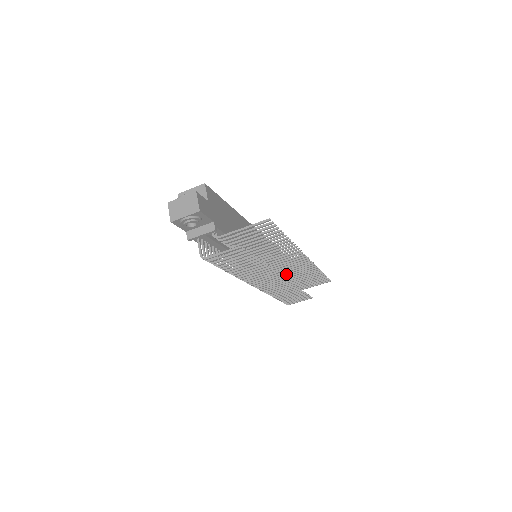
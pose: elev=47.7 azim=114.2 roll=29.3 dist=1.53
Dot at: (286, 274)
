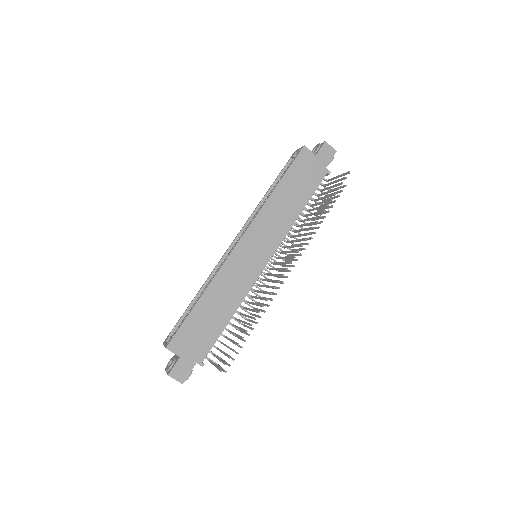
Dot at: (294, 236)
